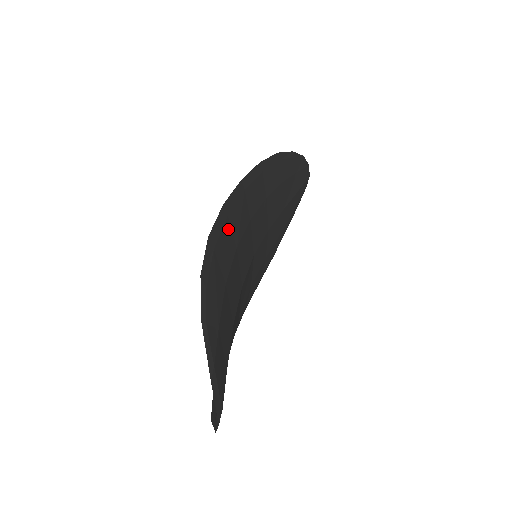
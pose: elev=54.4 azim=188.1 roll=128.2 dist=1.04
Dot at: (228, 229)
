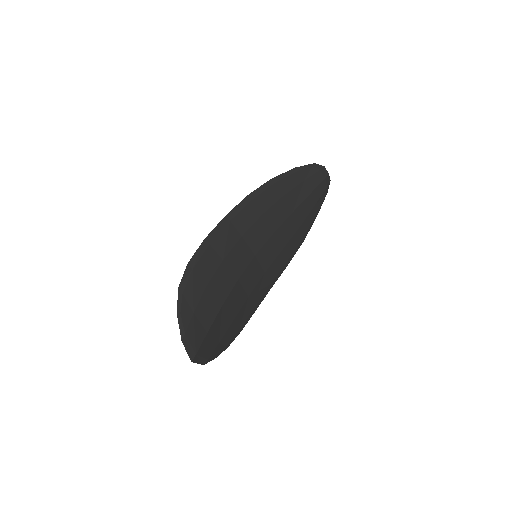
Dot at: (211, 252)
